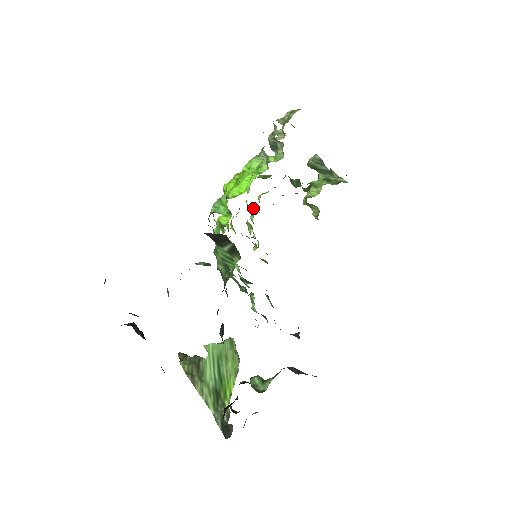
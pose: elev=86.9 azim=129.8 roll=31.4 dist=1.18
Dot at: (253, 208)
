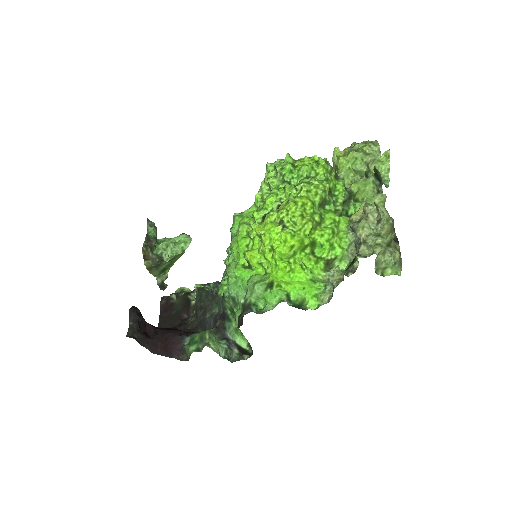
Dot at: (288, 168)
